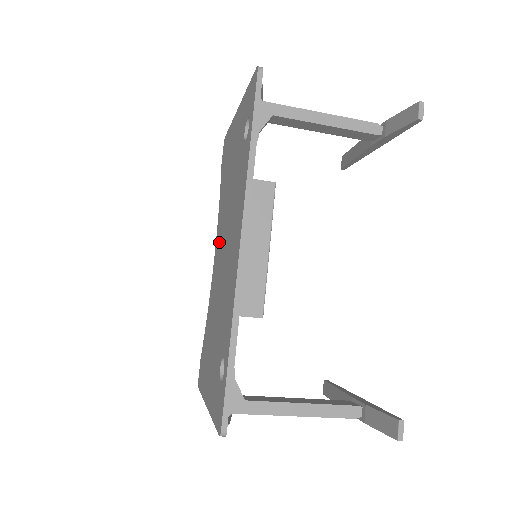
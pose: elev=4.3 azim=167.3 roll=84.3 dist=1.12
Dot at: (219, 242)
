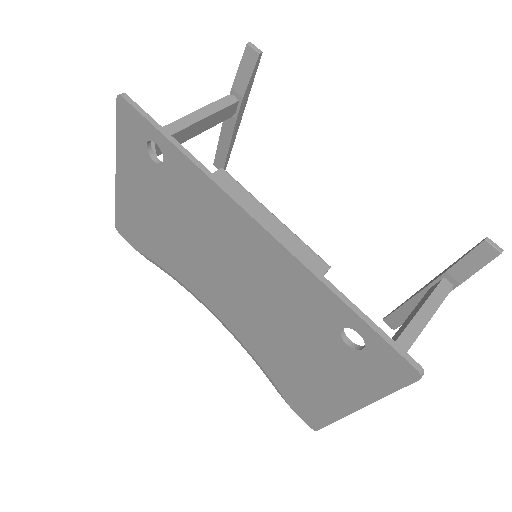
Dot at: (209, 289)
